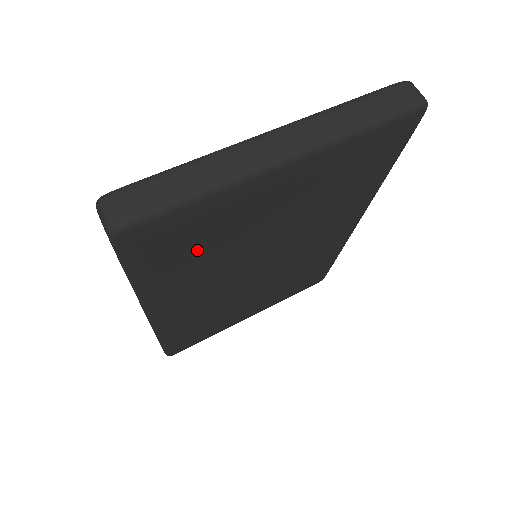
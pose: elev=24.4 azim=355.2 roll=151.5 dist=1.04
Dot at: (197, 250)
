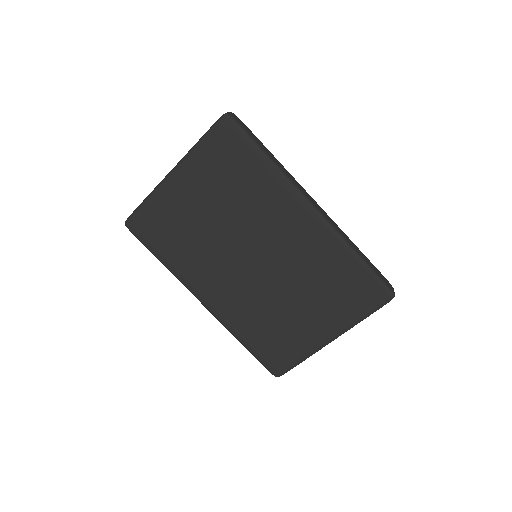
Dot at: (174, 236)
